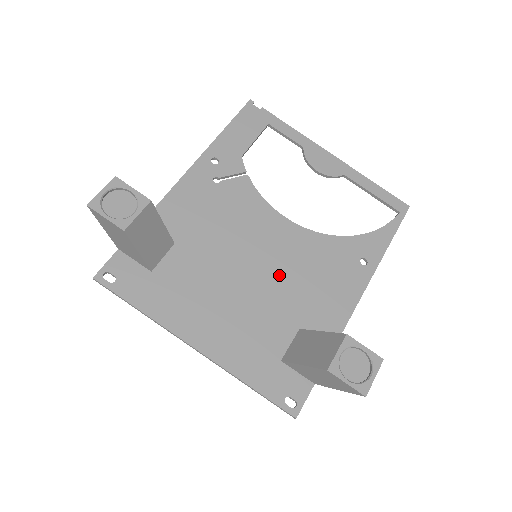
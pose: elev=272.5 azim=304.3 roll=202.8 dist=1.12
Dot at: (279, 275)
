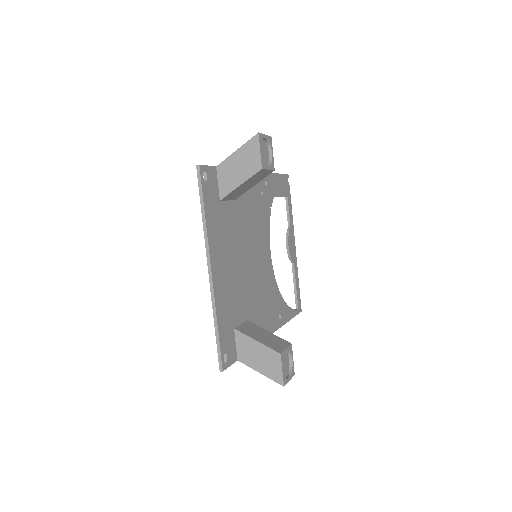
Dot at: (255, 279)
